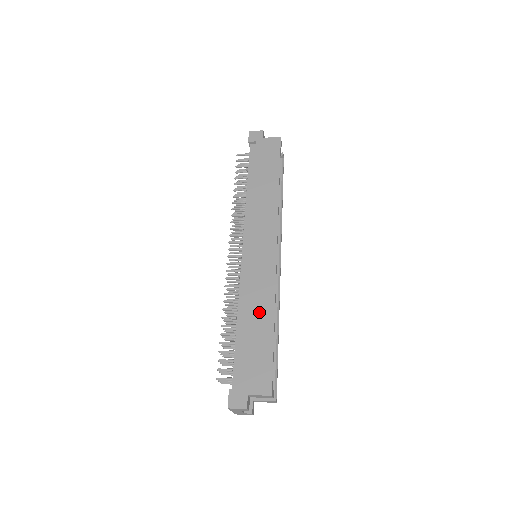
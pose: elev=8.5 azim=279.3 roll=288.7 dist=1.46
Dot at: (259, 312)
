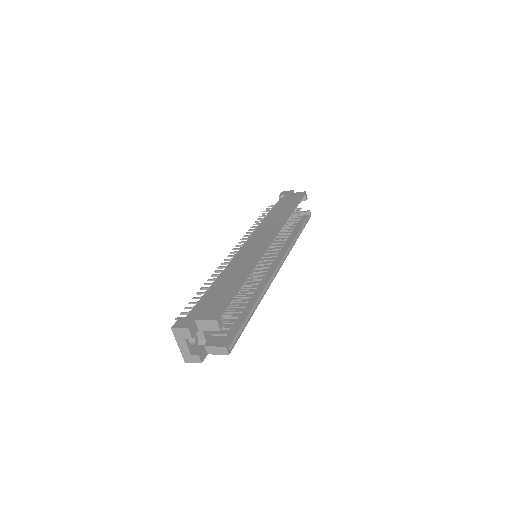
Dot at: (236, 273)
